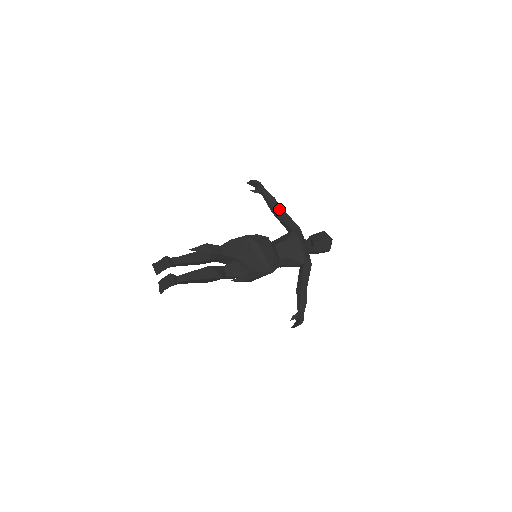
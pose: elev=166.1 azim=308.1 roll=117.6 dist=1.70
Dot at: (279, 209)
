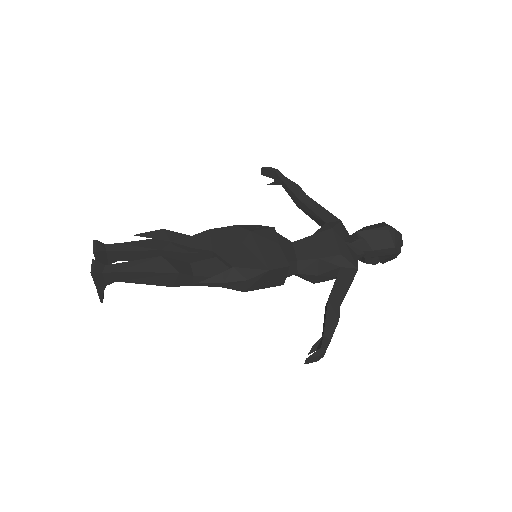
Dot at: (304, 198)
